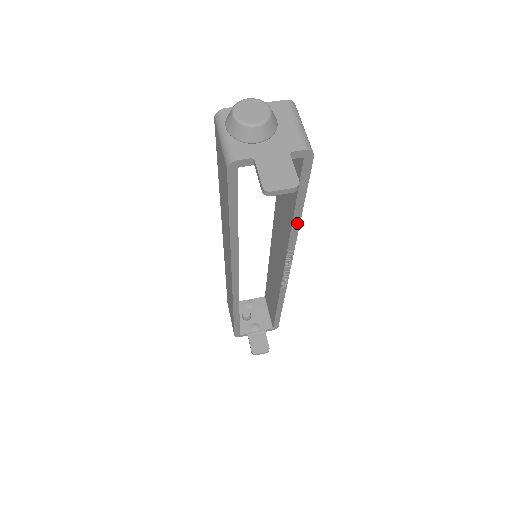
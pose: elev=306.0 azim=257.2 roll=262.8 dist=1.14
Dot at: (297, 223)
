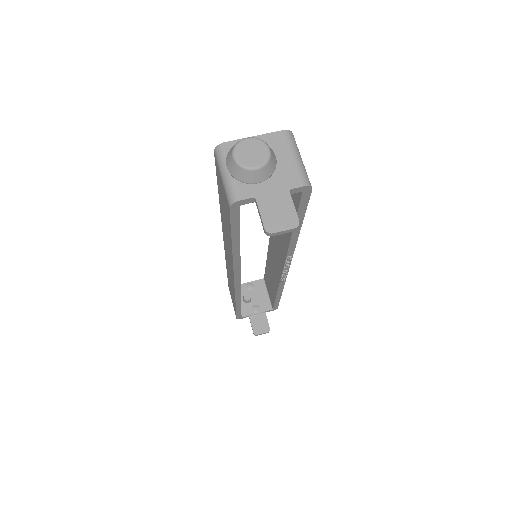
Dot at: (296, 236)
